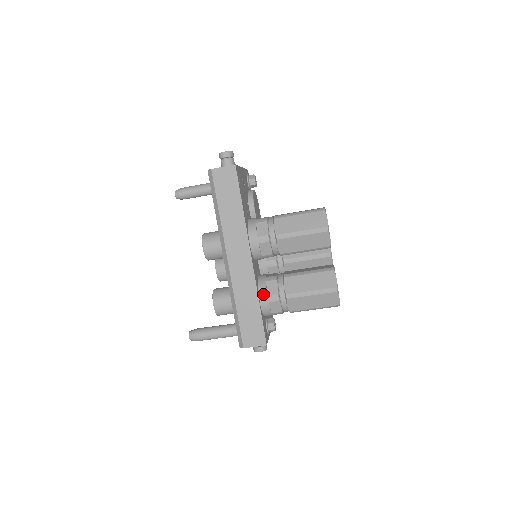
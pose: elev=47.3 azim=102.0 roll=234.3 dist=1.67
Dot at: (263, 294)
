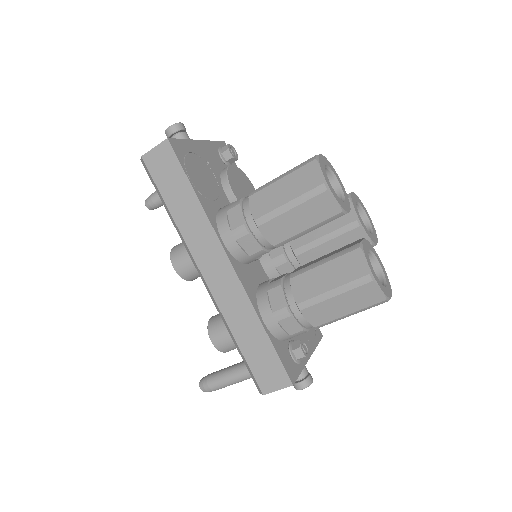
Dot at: (266, 311)
